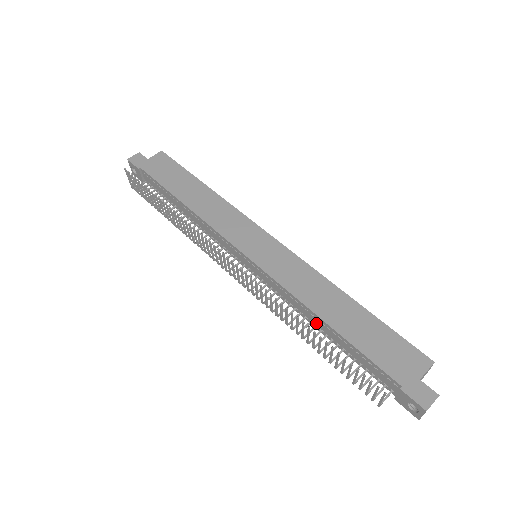
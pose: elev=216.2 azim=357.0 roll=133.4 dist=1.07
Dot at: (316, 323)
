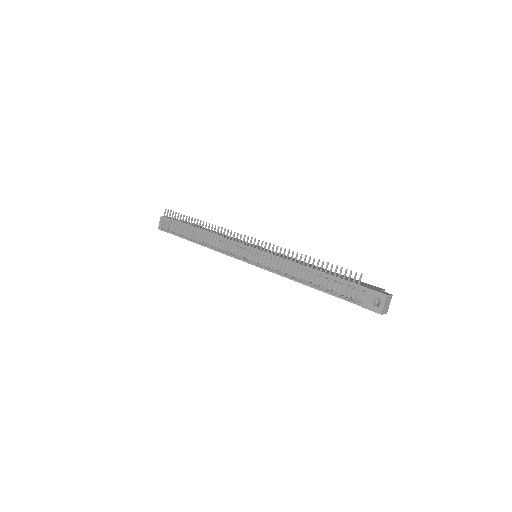
Dot at: (303, 276)
